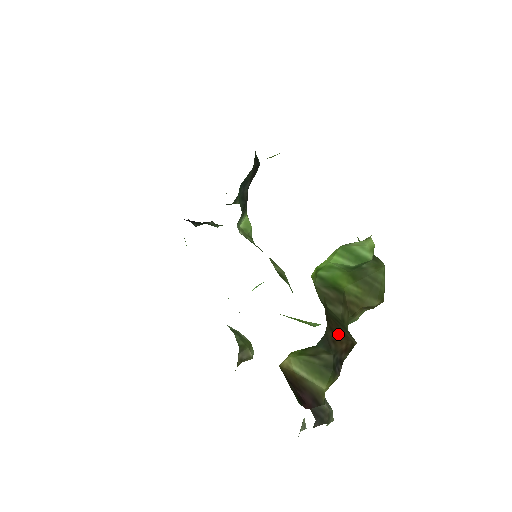
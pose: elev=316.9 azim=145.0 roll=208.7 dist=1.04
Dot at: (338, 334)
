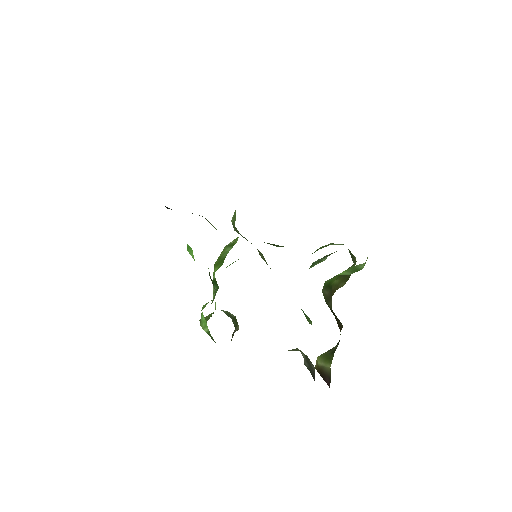
Dot at: (340, 328)
